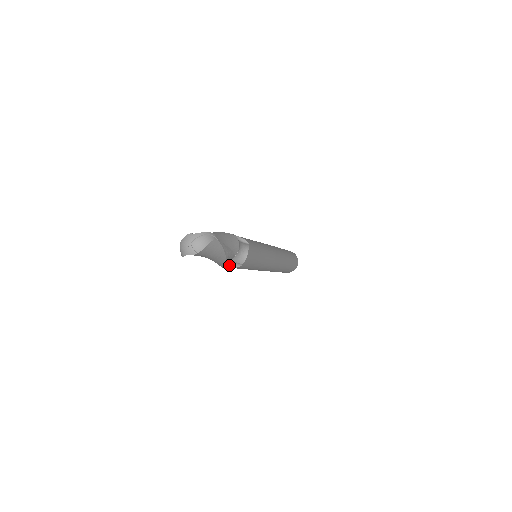
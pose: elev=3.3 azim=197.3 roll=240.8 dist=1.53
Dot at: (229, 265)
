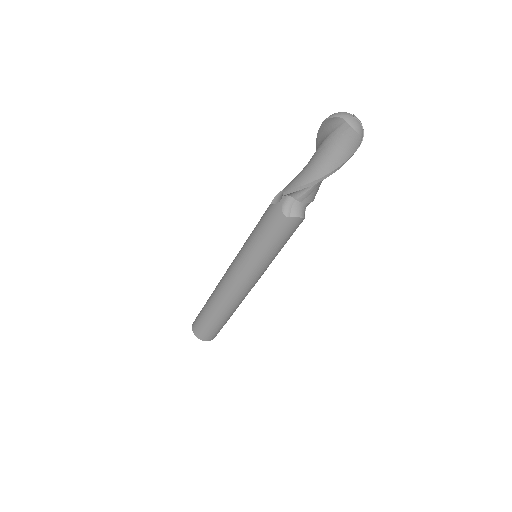
Dot at: (284, 202)
